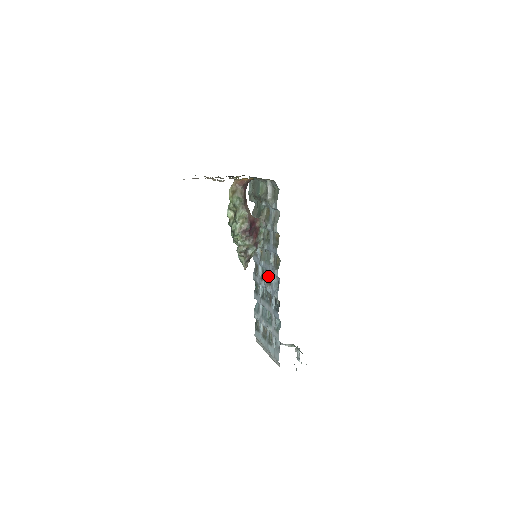
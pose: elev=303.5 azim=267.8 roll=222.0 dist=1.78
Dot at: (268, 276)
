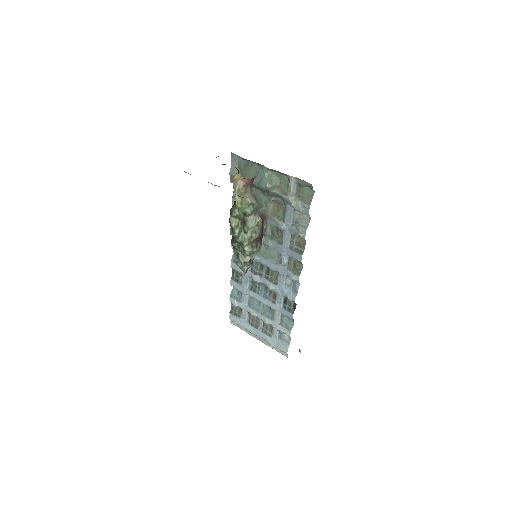
Dot at: (270, 274)
